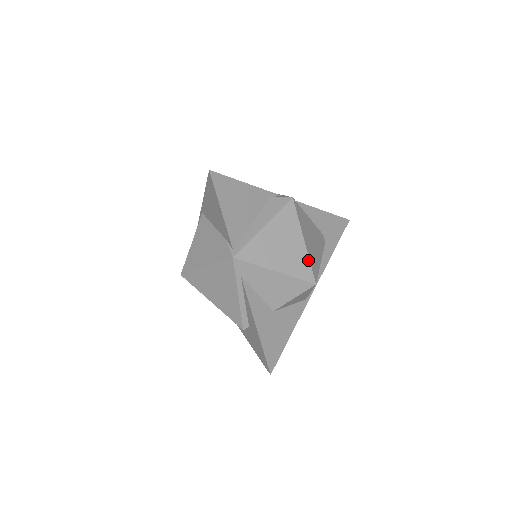
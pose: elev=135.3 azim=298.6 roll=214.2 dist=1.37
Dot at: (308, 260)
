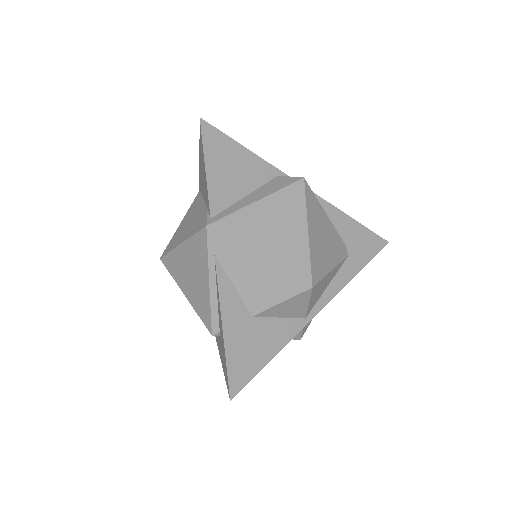
Dot at: (308, 255)
